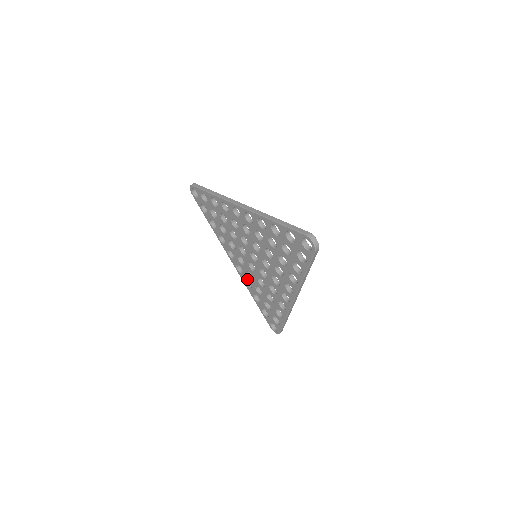
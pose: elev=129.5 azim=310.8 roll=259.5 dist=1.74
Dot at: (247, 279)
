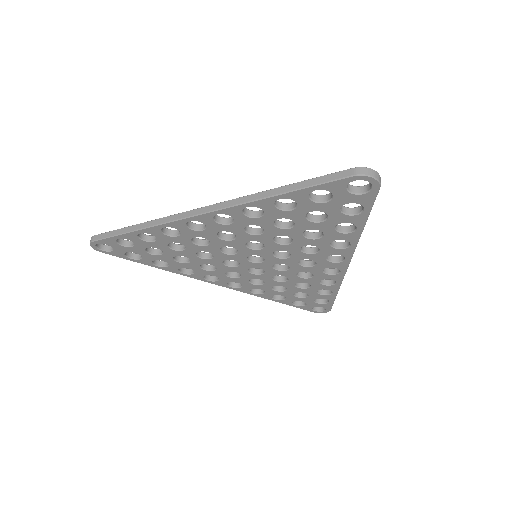
Dot at: (253, 288)
